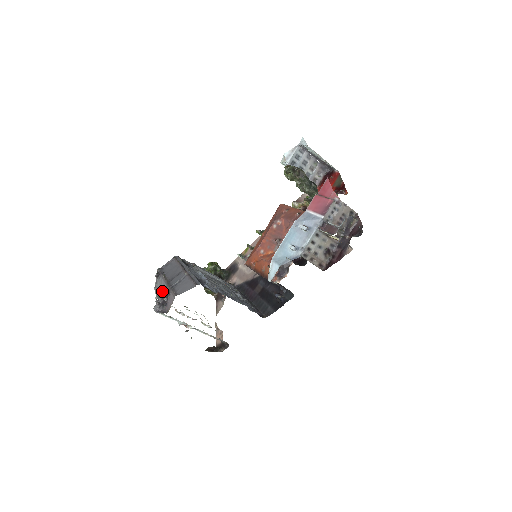
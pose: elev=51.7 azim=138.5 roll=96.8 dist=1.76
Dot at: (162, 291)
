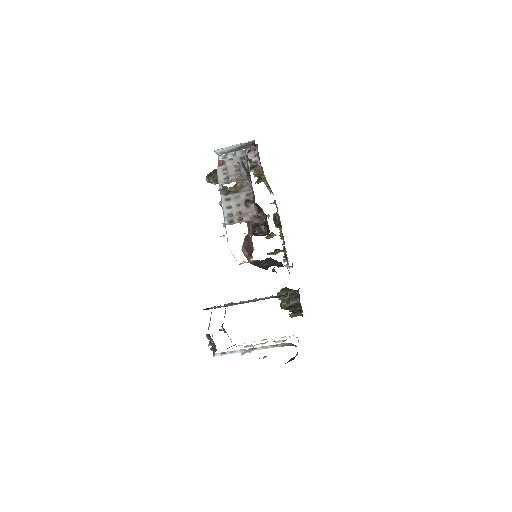
Dot at: occluded
